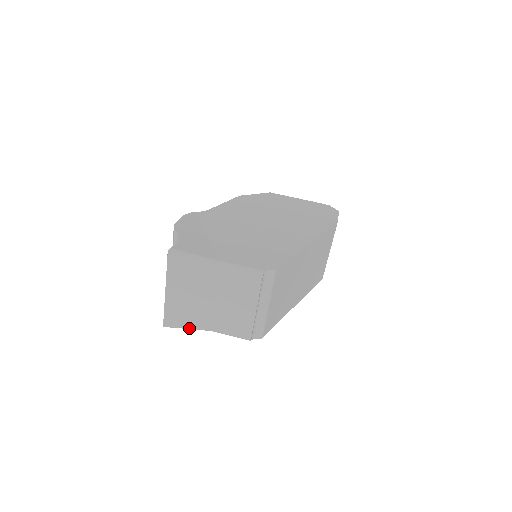
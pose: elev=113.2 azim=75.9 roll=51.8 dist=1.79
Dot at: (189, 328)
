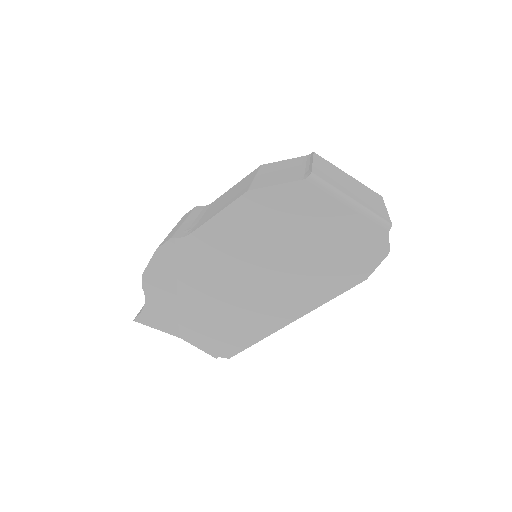
Dot at: occluded
